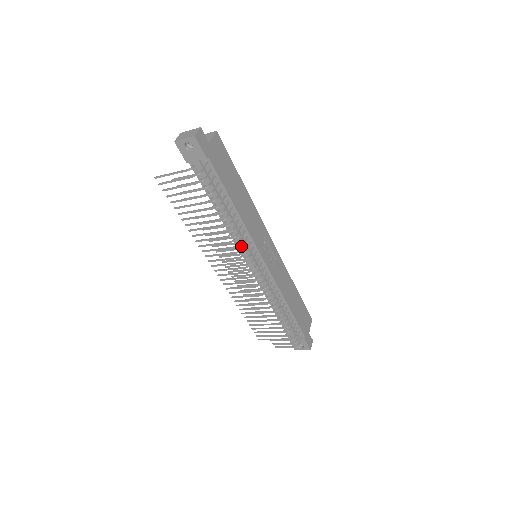
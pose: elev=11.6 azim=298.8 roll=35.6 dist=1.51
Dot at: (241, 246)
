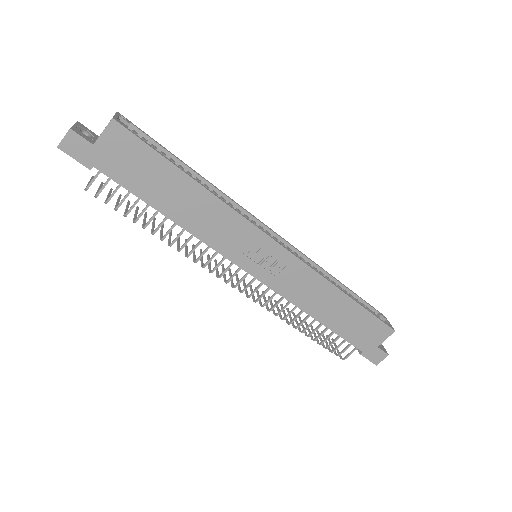
Dot at: (195, 259)
